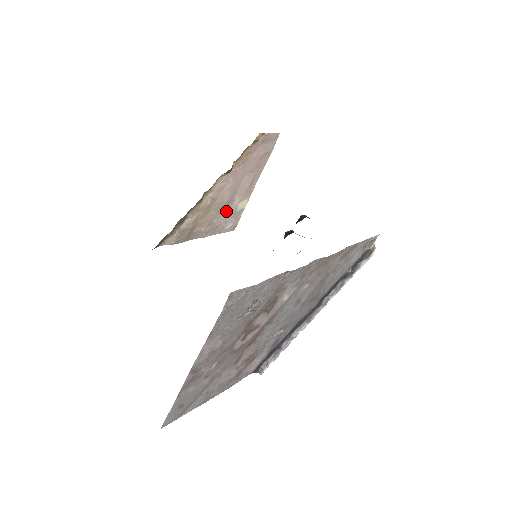
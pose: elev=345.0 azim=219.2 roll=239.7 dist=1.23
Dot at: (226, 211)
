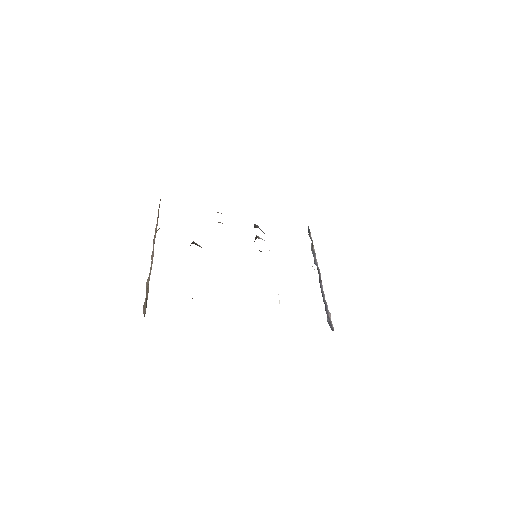
Dot at: occluded
